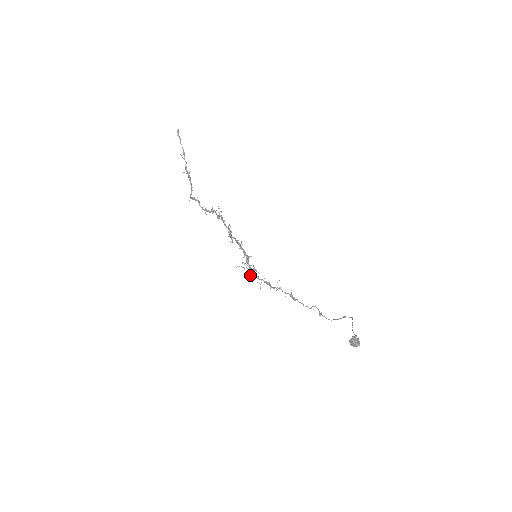
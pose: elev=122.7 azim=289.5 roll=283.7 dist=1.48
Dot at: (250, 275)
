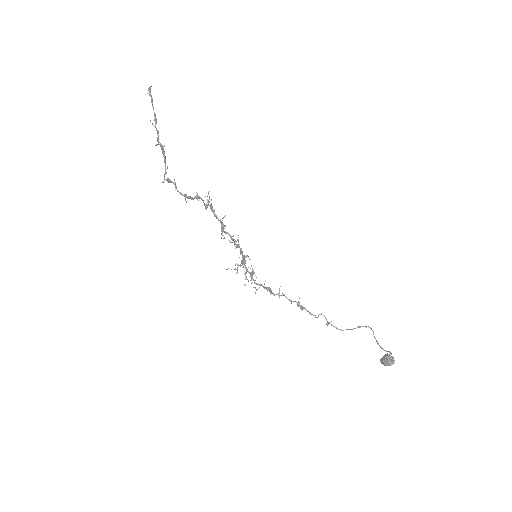
Dot at: (245, 279)
